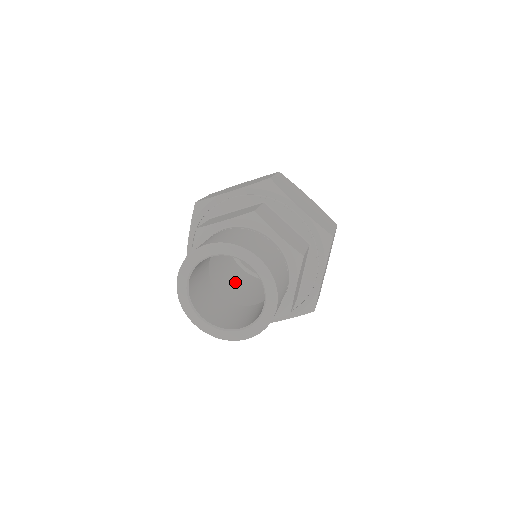
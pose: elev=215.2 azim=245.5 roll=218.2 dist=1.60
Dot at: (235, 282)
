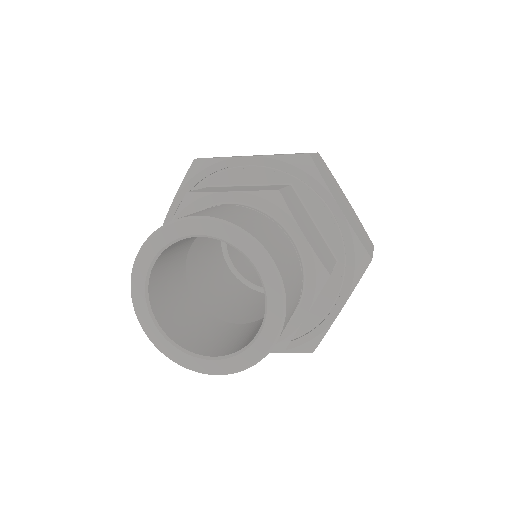
Dot at: (216, 283)
